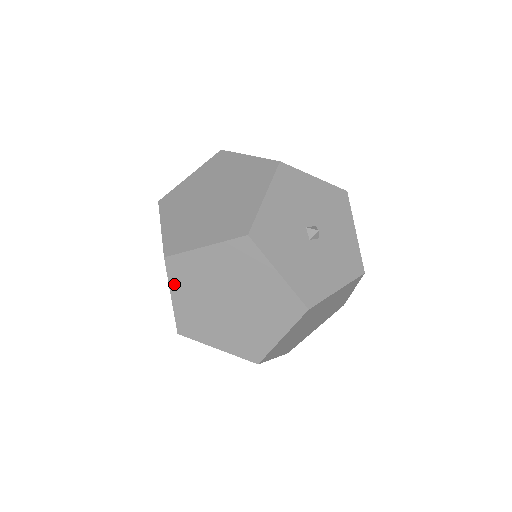
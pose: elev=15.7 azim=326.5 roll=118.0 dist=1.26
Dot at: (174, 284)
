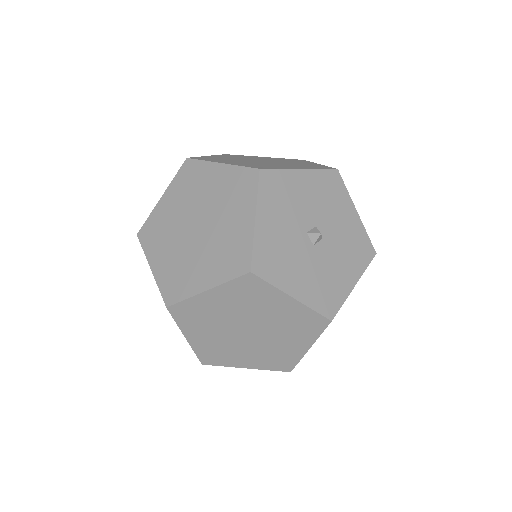
Dot at: (185, 327)
